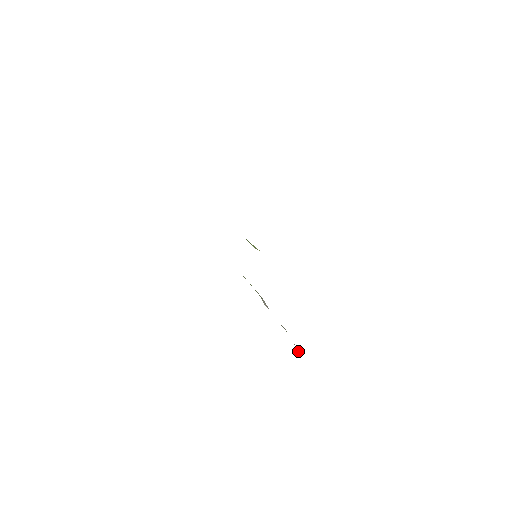
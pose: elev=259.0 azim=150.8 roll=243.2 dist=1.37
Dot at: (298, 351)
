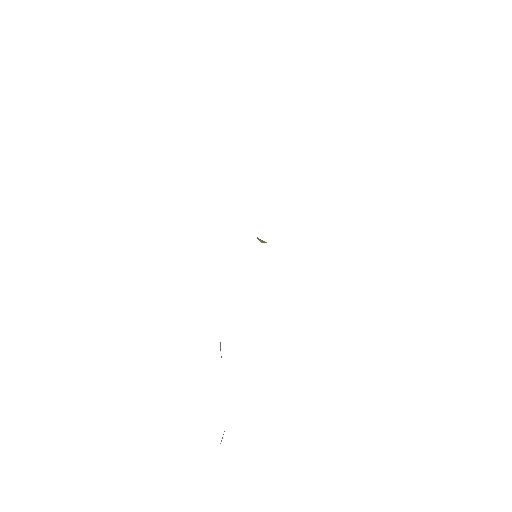
Dot at: occluded
